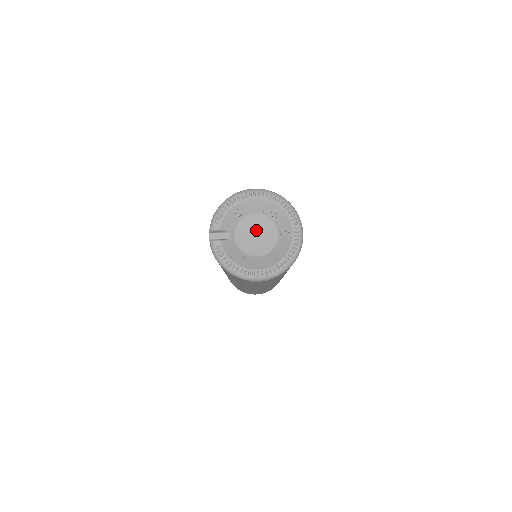
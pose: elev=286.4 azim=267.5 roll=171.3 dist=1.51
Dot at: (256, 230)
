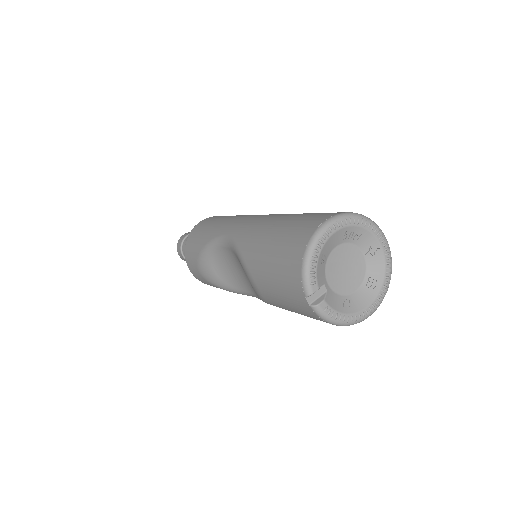
Dot at: (343, 263)
